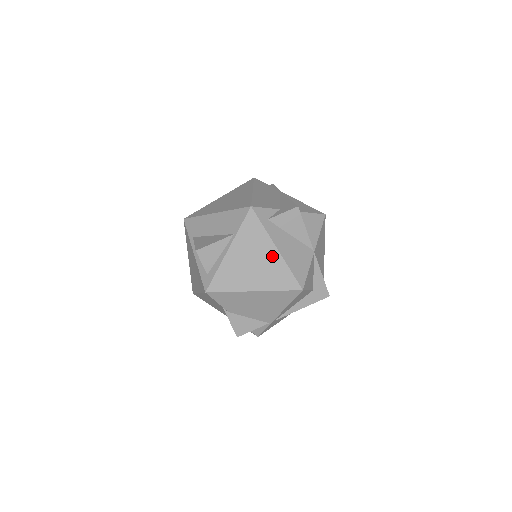
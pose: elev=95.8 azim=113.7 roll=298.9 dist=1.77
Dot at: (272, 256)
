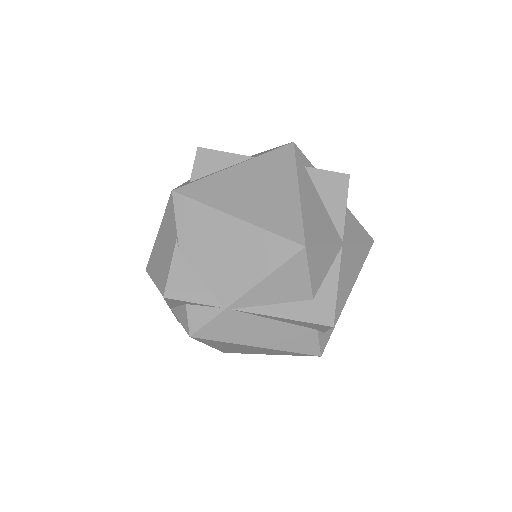
Dot at: (287, 193)
